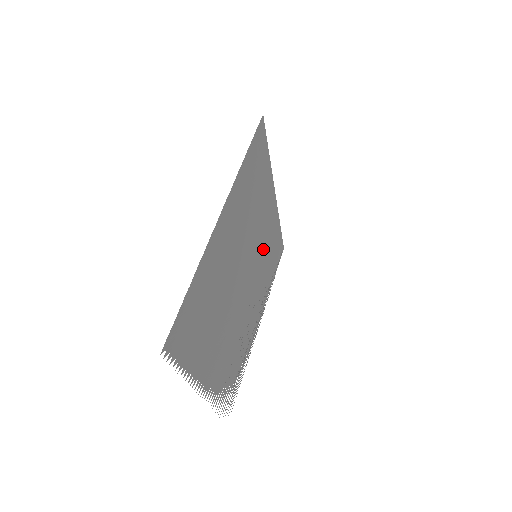
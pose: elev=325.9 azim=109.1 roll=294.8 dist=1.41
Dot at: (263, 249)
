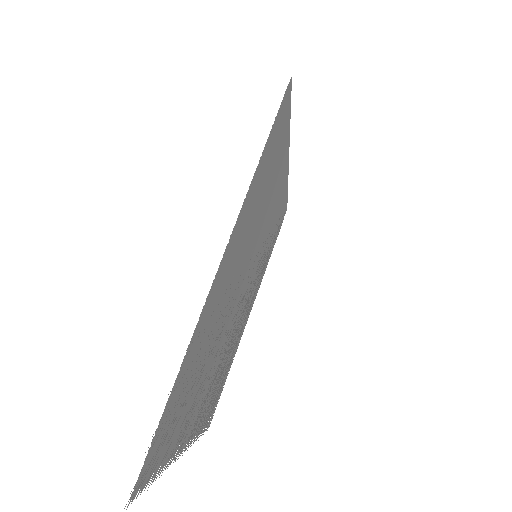
Dot at: (265, 238)
